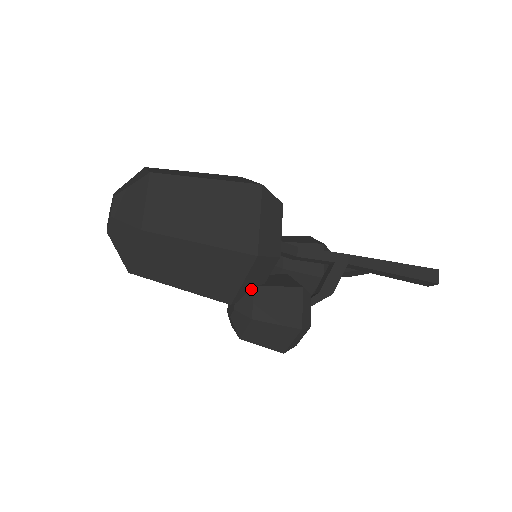
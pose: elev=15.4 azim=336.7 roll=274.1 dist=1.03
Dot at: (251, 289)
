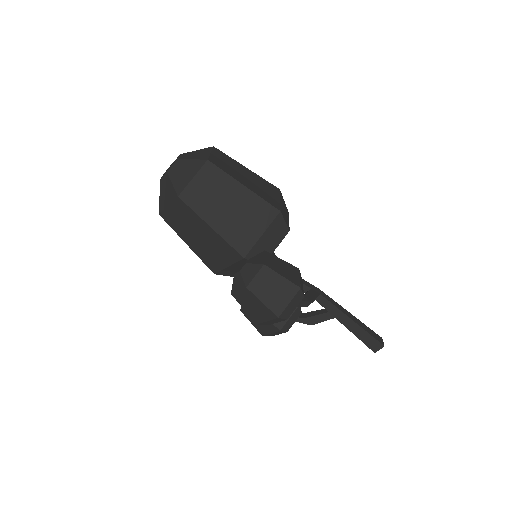
Dot at: (262, 252)
